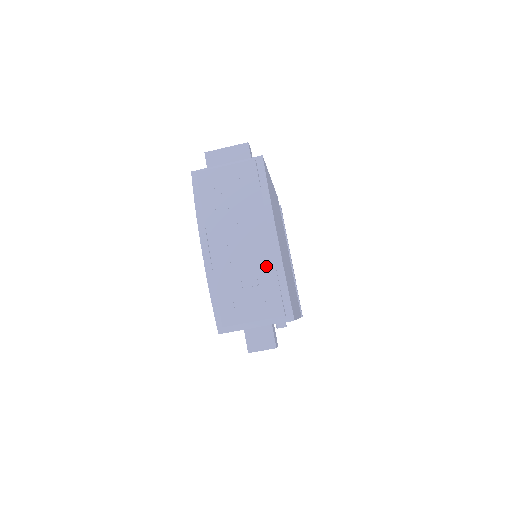
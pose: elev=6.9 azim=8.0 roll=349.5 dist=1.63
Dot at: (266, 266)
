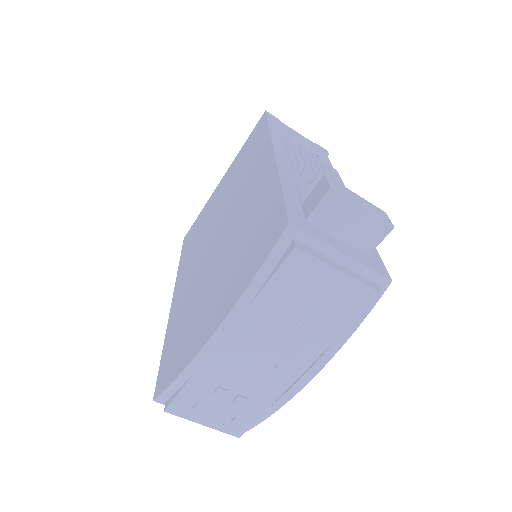
Dot at: (266, 395)
